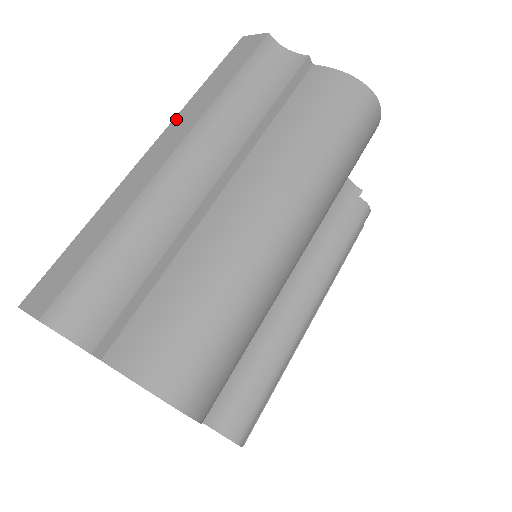
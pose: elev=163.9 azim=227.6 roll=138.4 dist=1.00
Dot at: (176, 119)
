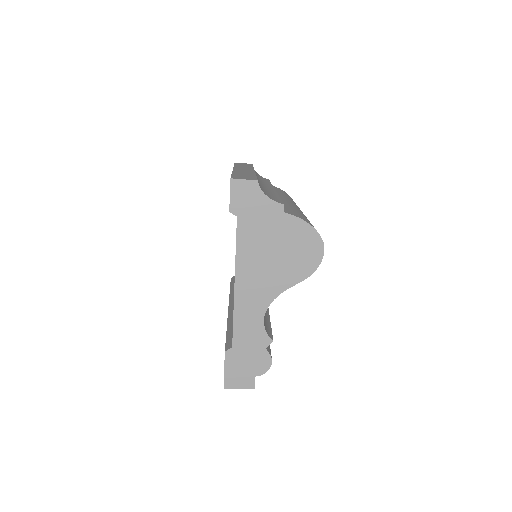
Dot at: occluded
